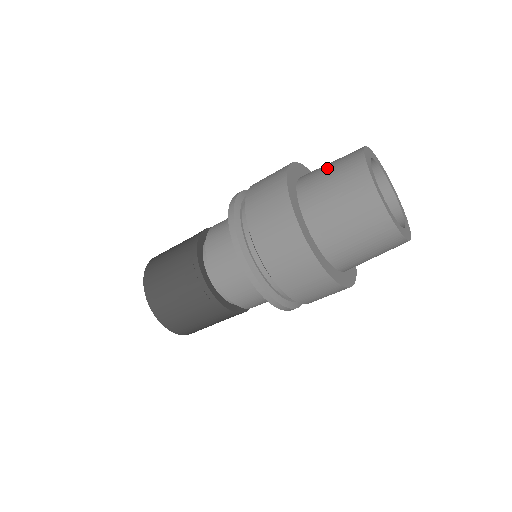
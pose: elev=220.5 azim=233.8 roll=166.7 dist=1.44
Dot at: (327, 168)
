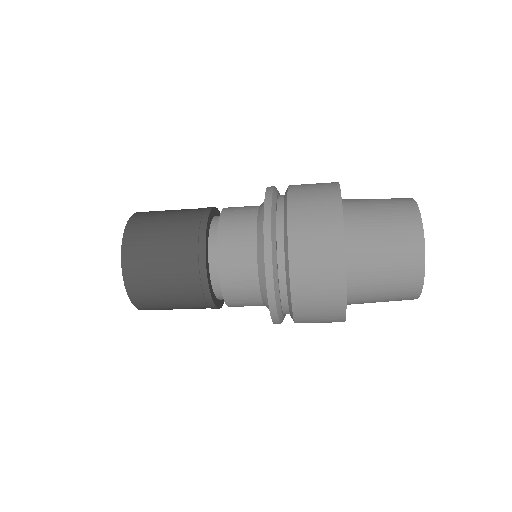
Dot at: occluded
